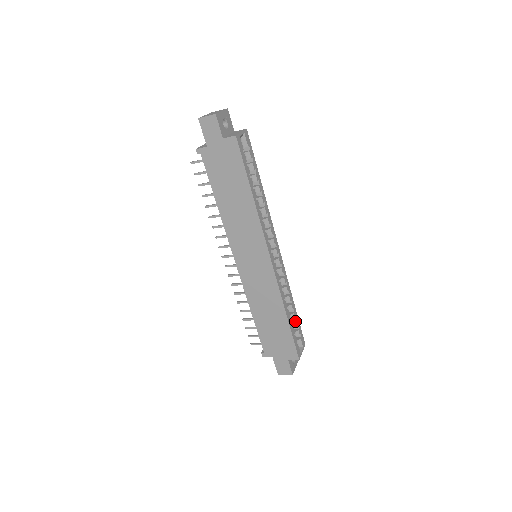
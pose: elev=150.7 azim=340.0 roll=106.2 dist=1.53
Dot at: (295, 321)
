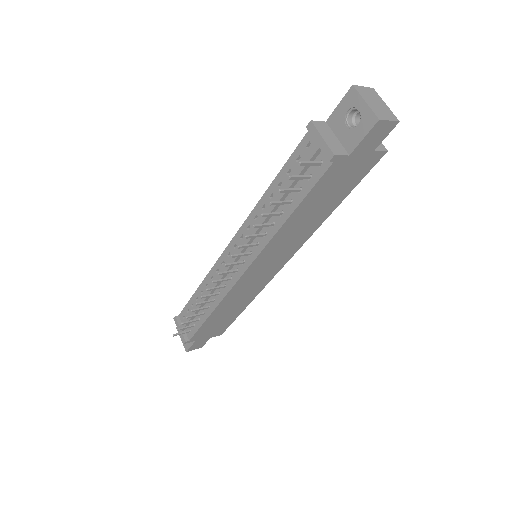
Dot at: occluded
